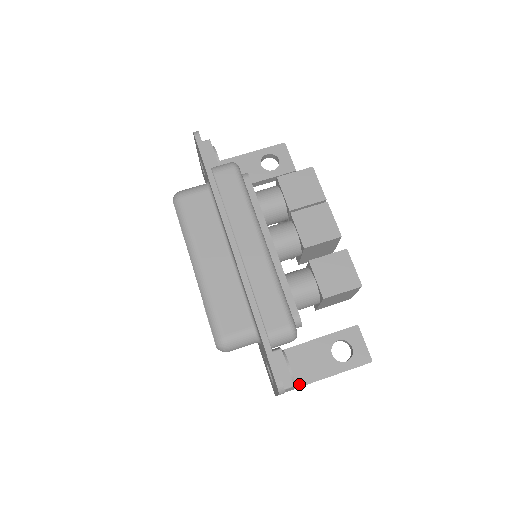
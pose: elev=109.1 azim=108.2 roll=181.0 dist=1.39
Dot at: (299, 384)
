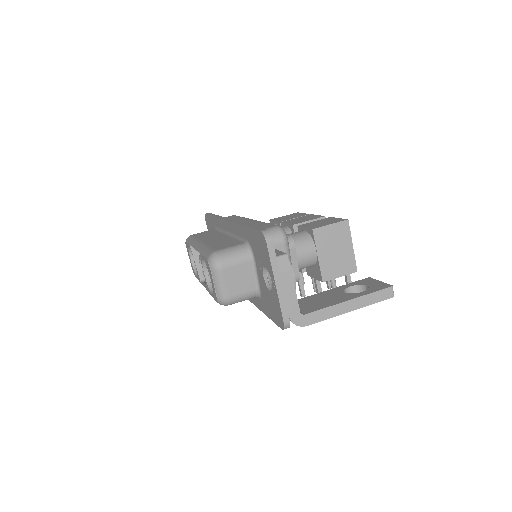
Dot at: (311, 311)
